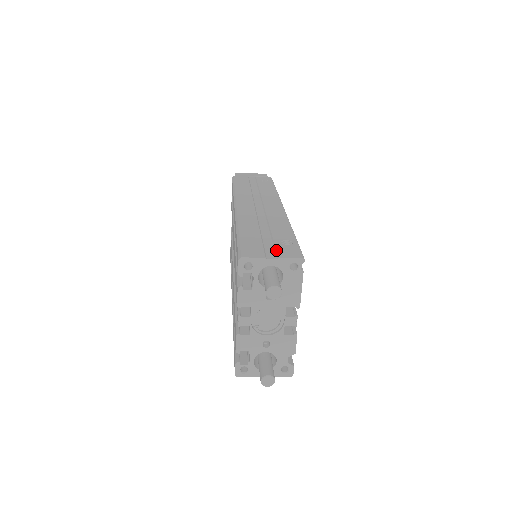
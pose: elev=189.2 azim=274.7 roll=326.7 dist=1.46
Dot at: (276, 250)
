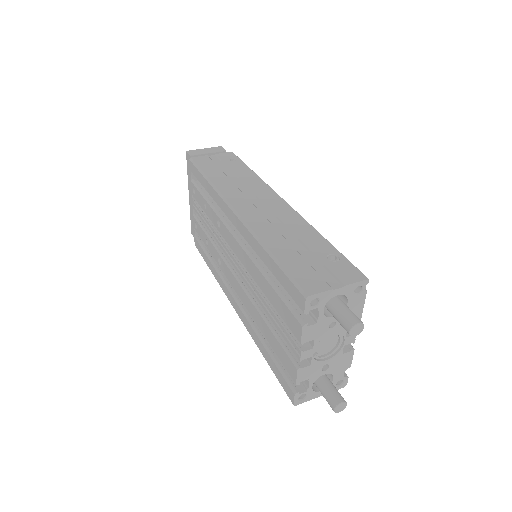
Dot at: (333, 274)
